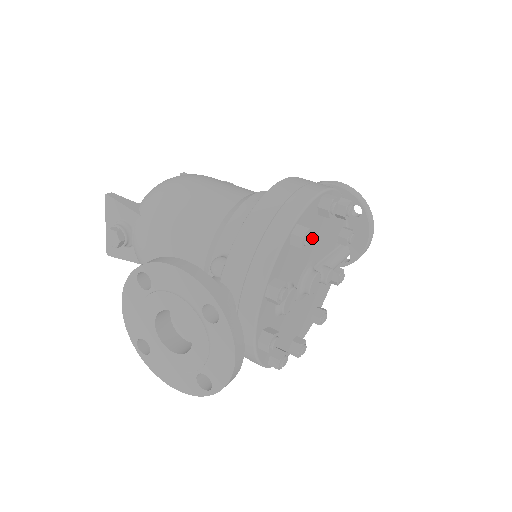
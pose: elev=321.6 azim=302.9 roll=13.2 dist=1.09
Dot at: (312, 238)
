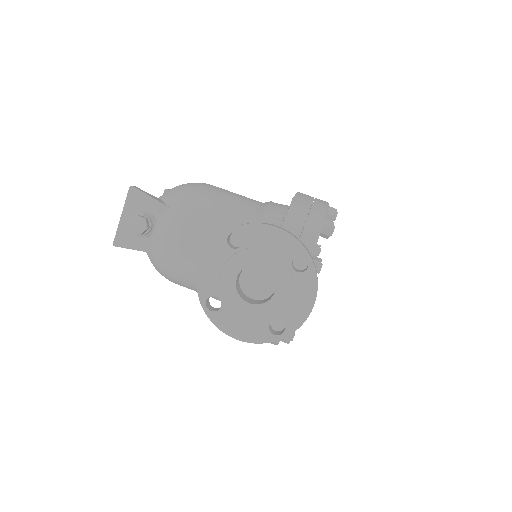
Dot at: occluded
